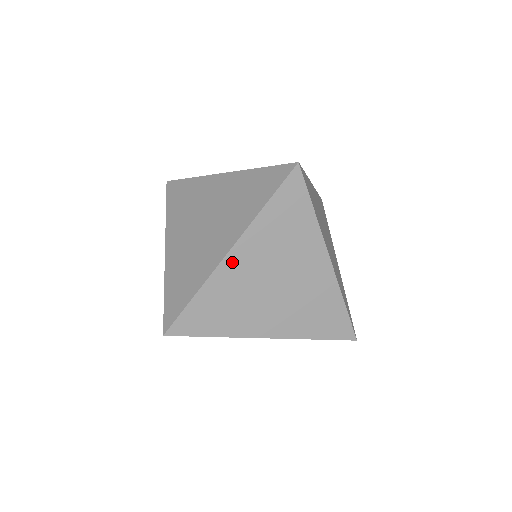
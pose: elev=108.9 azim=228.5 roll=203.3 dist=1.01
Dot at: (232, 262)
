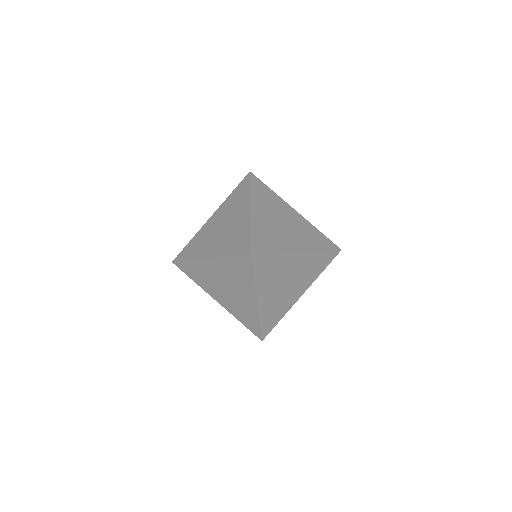
Dot at: (262, 302)
